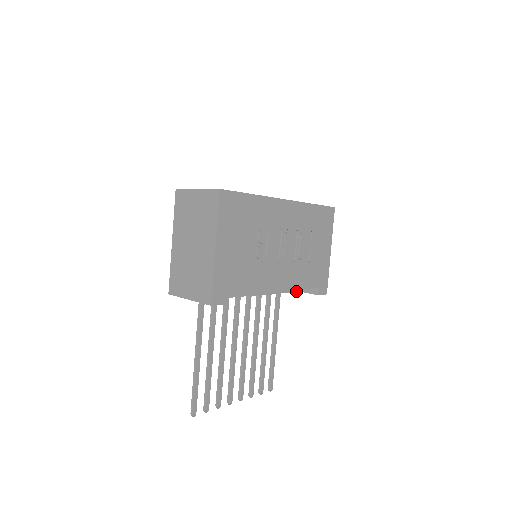
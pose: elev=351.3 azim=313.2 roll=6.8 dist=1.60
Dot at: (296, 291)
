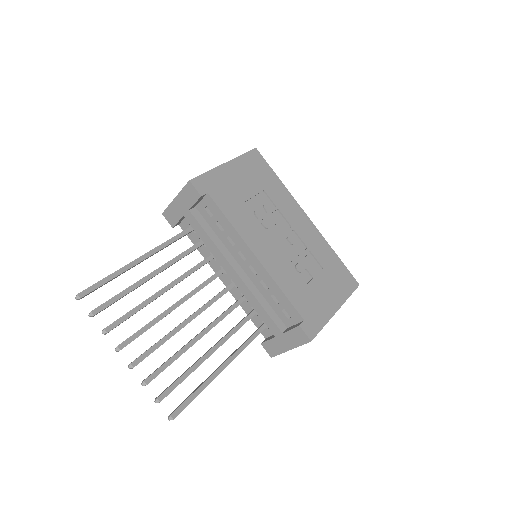
Dot at: (278, 326)
